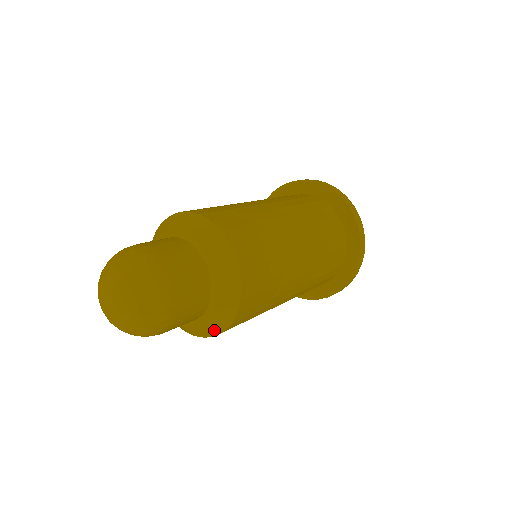
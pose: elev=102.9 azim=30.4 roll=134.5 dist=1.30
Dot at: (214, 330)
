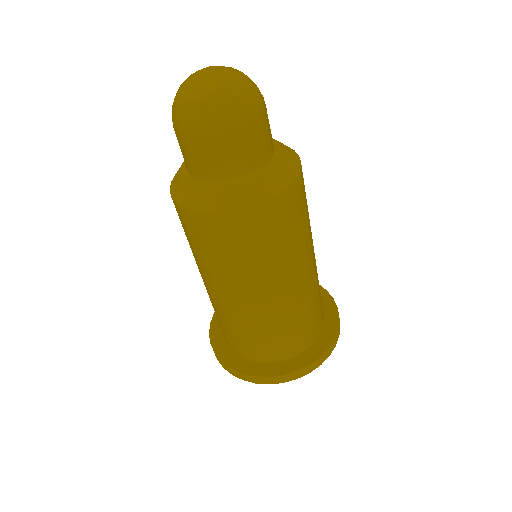
Dot at: (196, 202)
